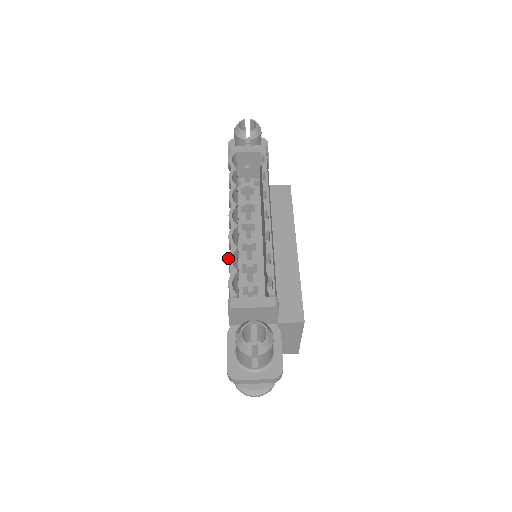
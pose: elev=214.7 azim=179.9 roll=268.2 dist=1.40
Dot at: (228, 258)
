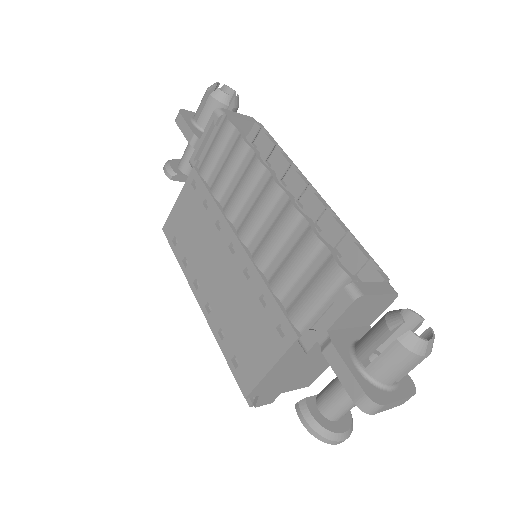
Dot at: (314, 232)
